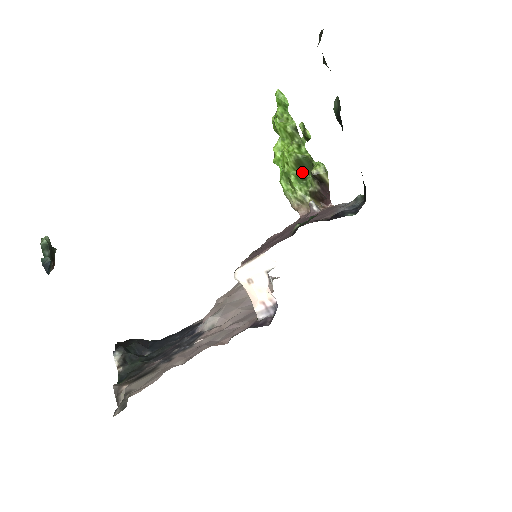
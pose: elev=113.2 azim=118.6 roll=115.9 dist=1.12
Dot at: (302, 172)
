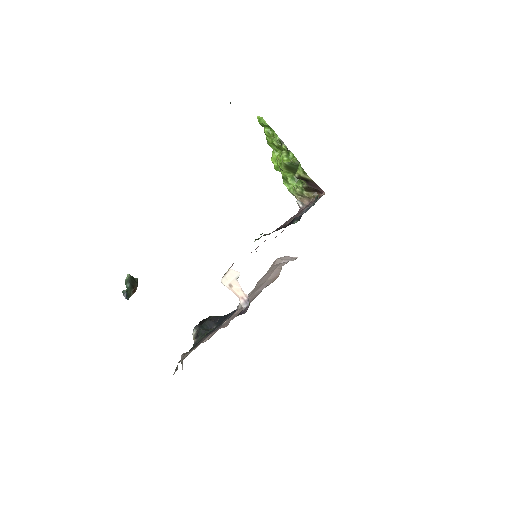
Dot at: occluded
